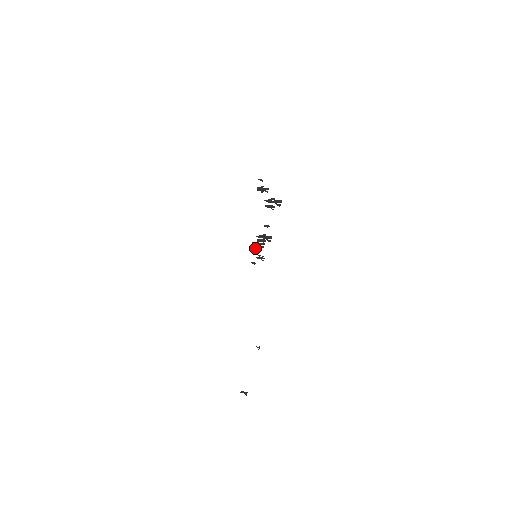
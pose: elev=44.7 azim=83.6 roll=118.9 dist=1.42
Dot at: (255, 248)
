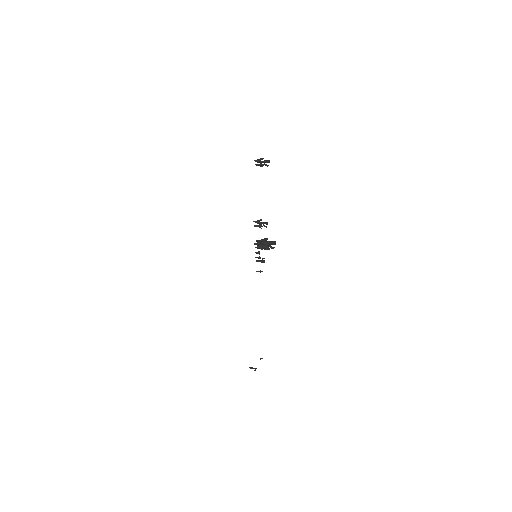
Dot at: occluded
